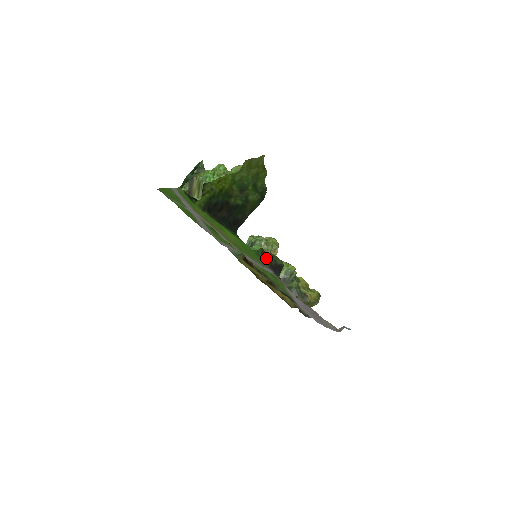
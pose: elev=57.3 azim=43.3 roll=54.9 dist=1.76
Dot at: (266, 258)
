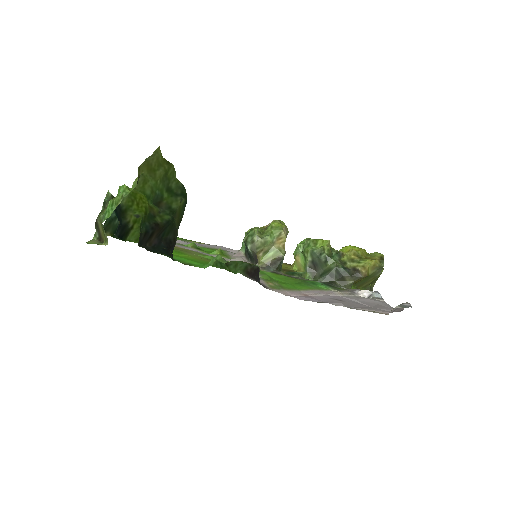
Dot at: (234, 268)
